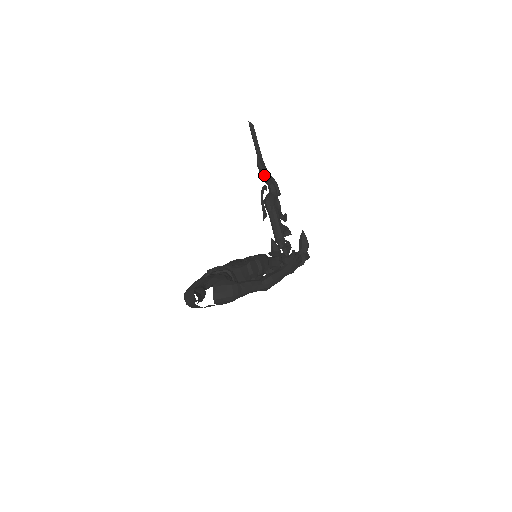
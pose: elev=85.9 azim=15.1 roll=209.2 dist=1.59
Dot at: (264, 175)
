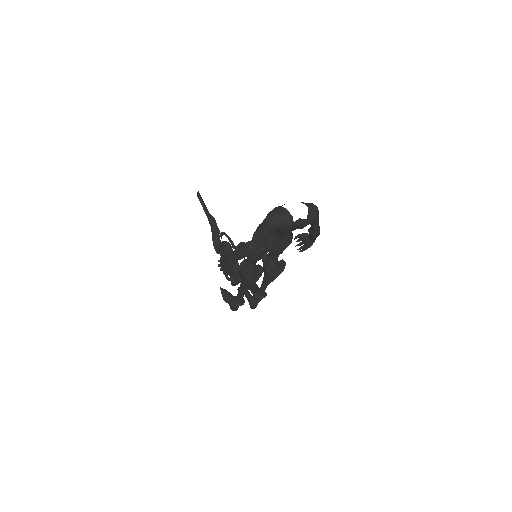
Dot at: (217, 227)
